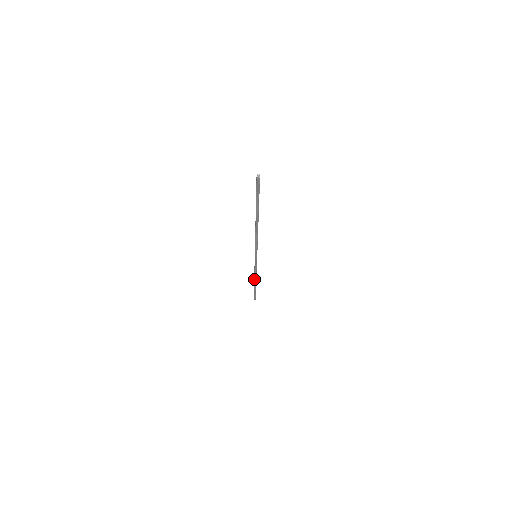
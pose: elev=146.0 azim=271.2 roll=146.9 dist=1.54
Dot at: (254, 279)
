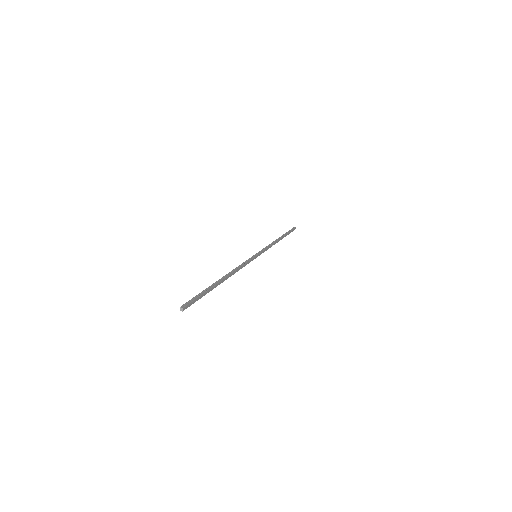
Dot at: occluded
